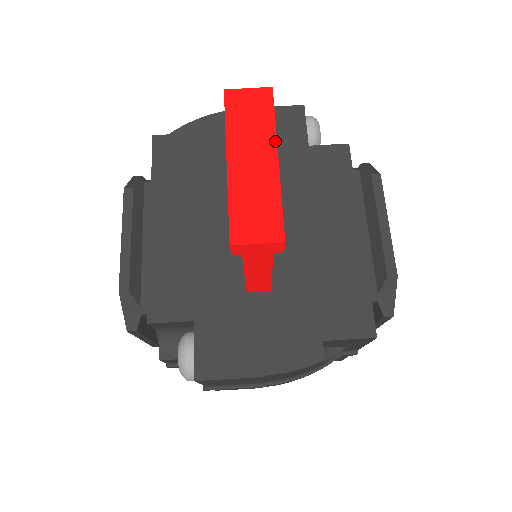
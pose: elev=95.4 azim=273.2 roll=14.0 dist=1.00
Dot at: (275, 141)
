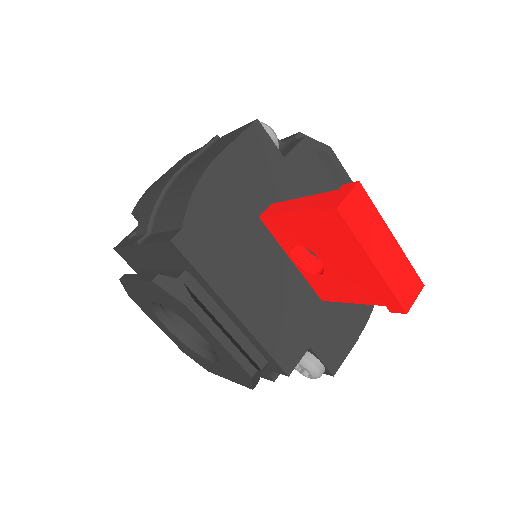
Dot at: (385, 224)
